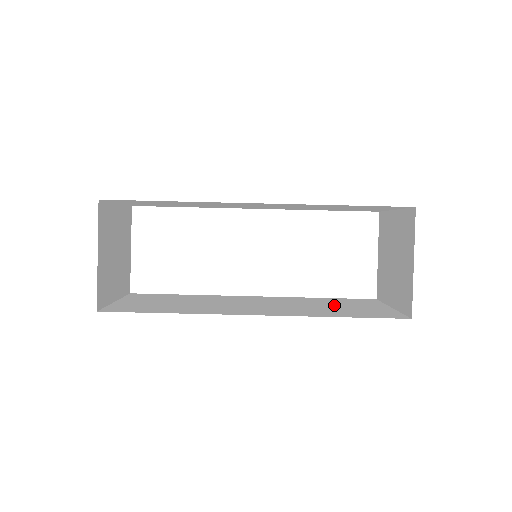
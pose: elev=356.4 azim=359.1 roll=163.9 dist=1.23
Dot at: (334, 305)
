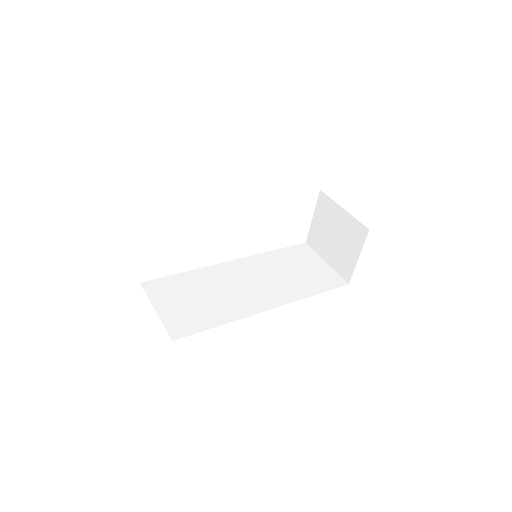
Dot at: (294, 268)
